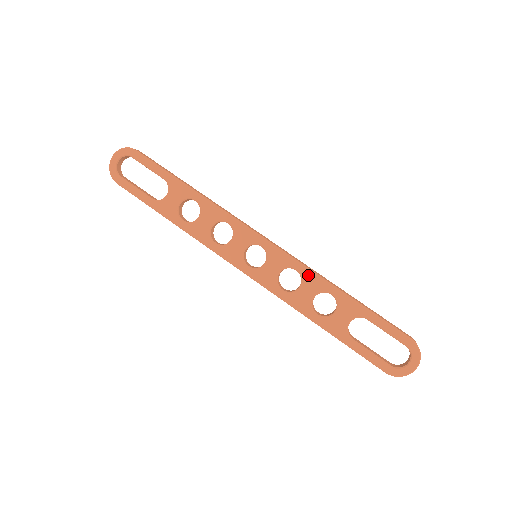
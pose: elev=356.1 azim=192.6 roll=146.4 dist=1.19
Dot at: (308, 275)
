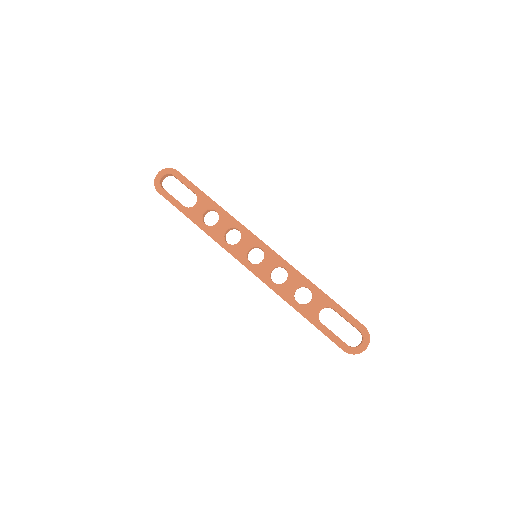
Dot at: (293, 273)
